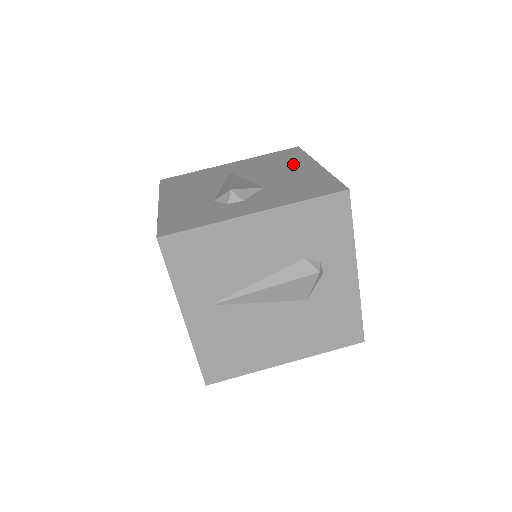
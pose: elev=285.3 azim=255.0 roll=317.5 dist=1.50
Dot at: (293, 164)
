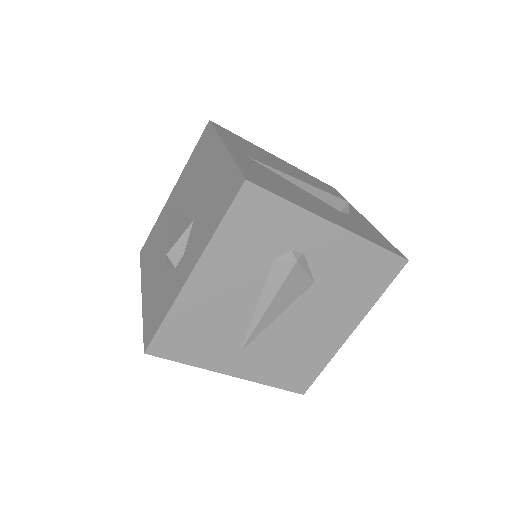
Dot at: (207, 160)
